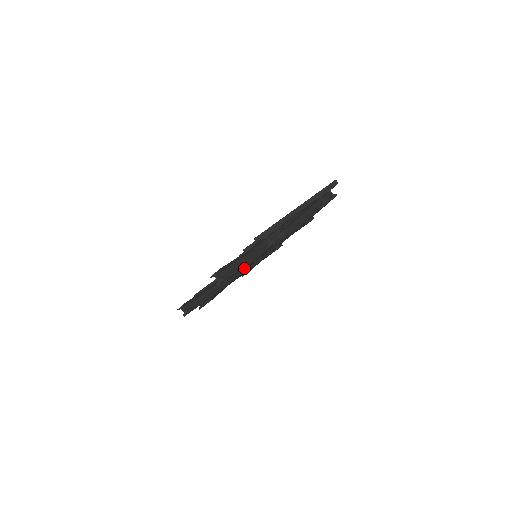
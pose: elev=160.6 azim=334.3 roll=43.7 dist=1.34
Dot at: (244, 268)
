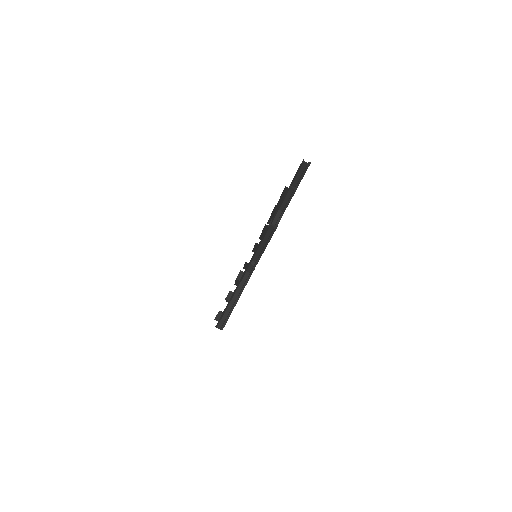
Dot at: occluded
